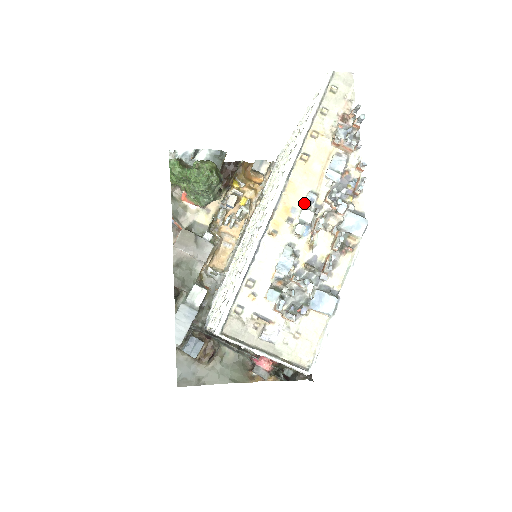
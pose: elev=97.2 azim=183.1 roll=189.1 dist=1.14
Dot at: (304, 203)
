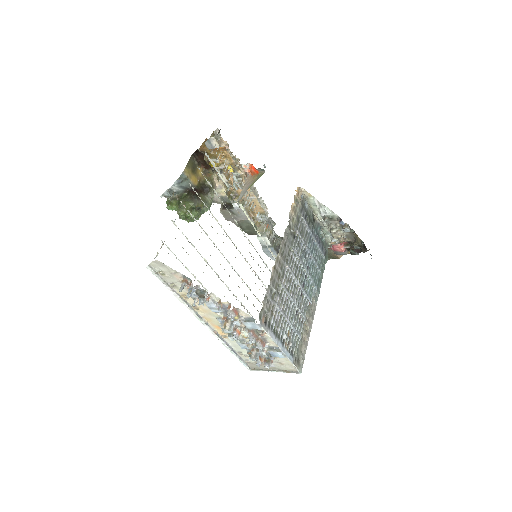
Dot at: occluded
